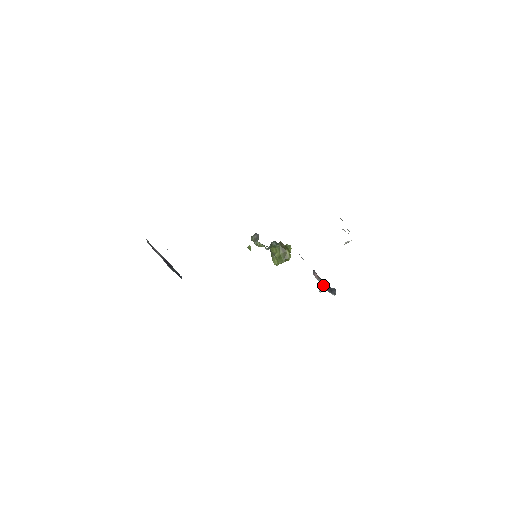
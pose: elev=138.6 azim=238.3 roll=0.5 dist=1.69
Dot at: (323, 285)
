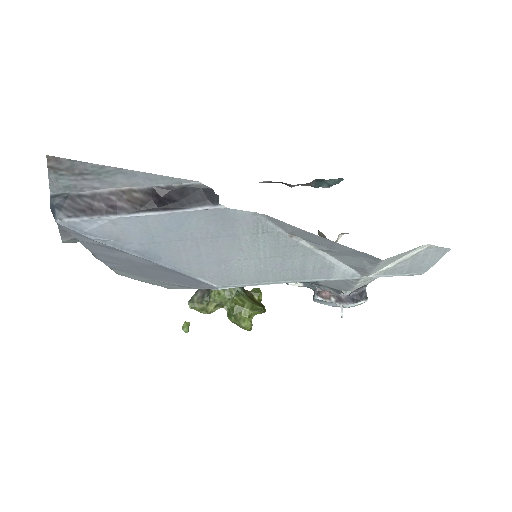
Dot at: (342, 300)
